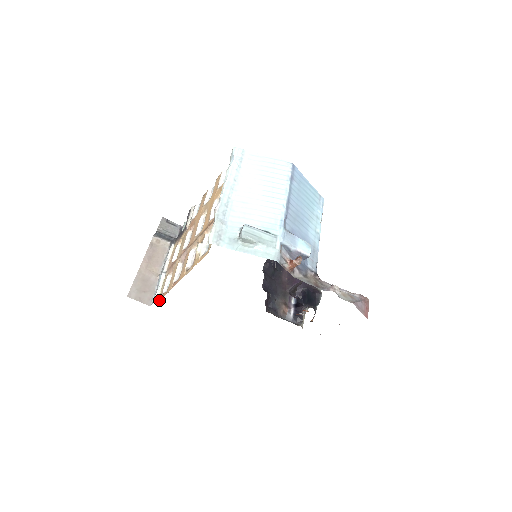
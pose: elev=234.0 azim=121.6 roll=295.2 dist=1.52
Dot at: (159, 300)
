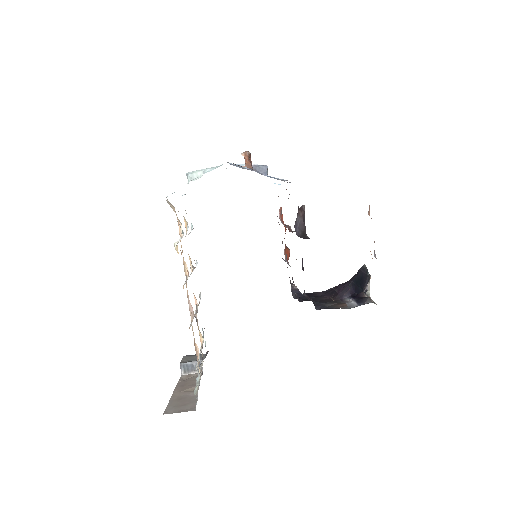
Dot at: occluded
